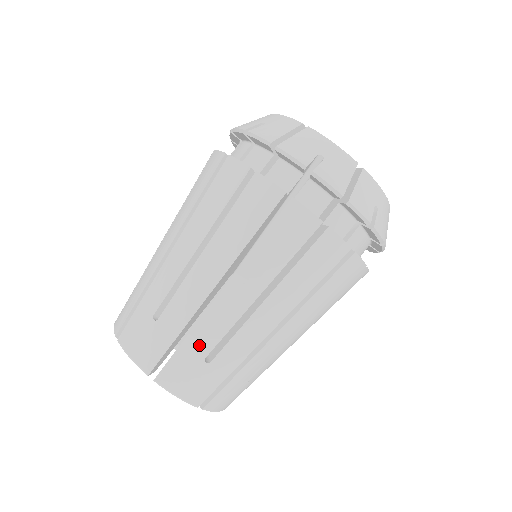
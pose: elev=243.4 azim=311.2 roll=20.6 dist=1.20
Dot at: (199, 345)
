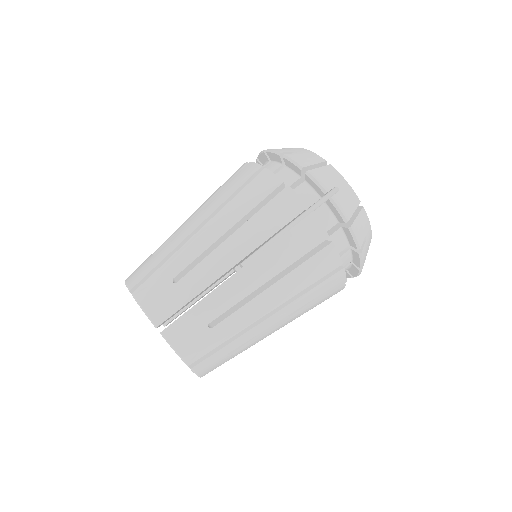
Dot at: (173, 267)
